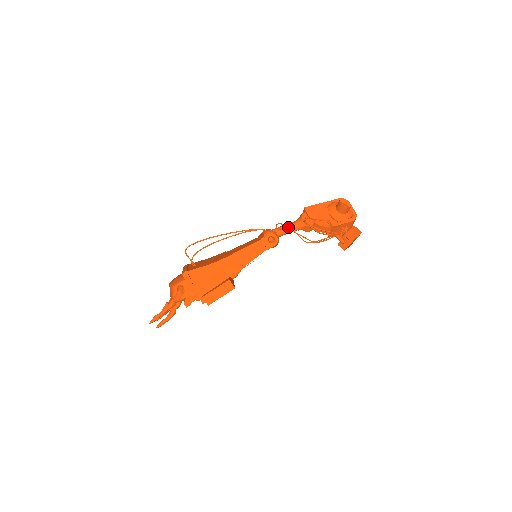
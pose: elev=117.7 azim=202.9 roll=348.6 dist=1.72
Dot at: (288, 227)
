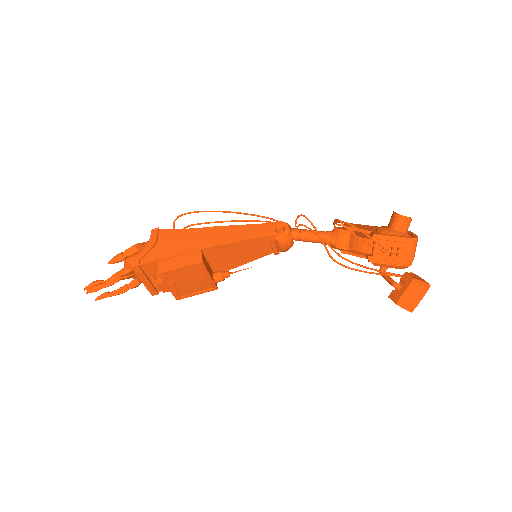
Dot at: (308, 219)
